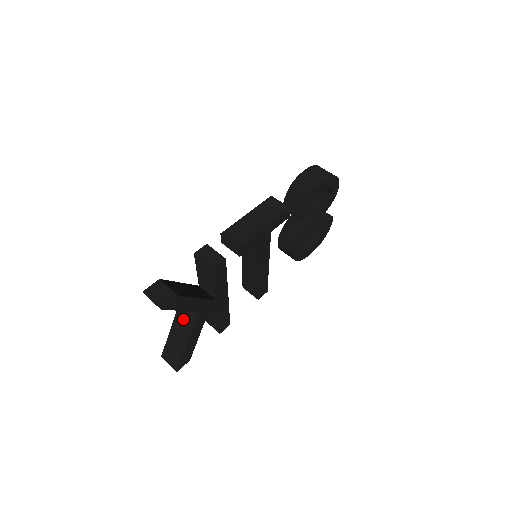
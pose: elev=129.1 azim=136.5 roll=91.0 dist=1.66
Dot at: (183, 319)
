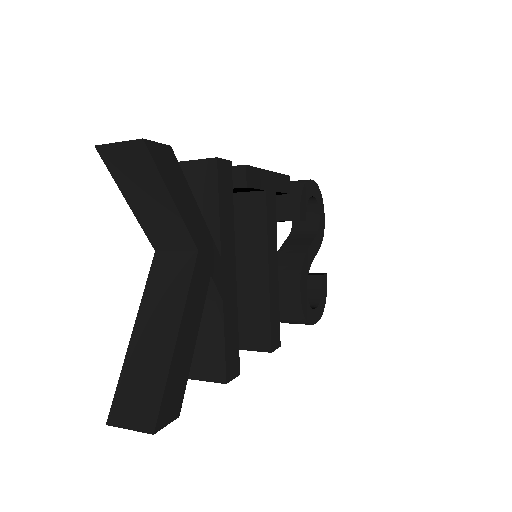
Dot at: (162, 291)
